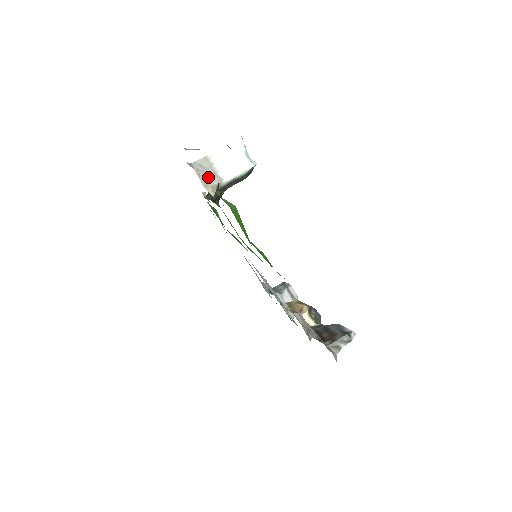
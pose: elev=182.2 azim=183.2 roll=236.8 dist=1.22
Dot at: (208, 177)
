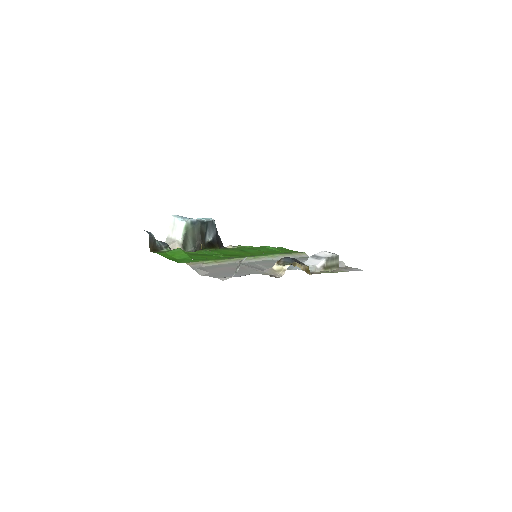
Dot at: (172, 245)
